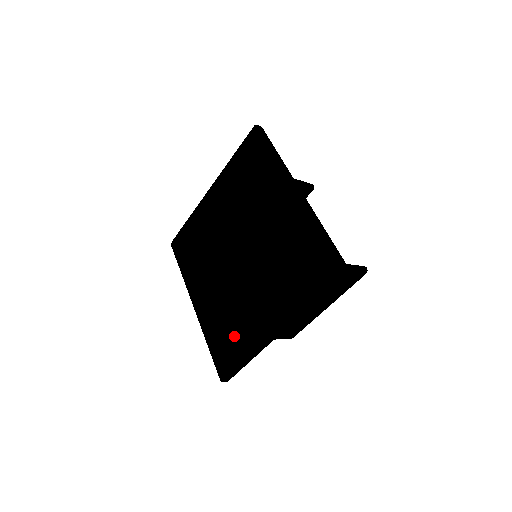
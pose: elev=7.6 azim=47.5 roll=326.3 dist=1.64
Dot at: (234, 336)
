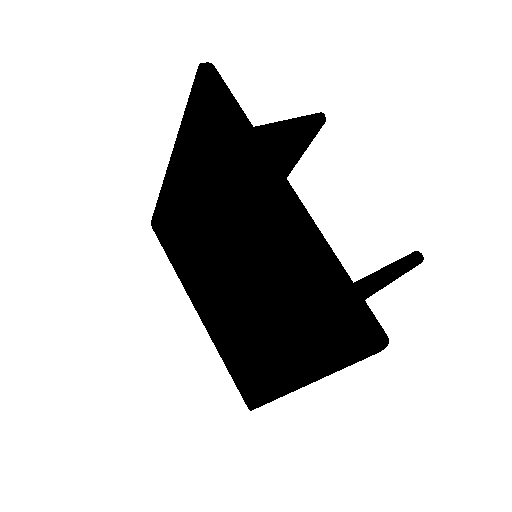
Dot at: (250, 366)
